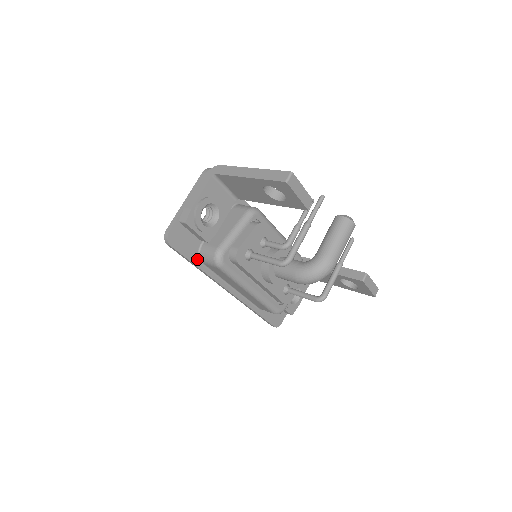
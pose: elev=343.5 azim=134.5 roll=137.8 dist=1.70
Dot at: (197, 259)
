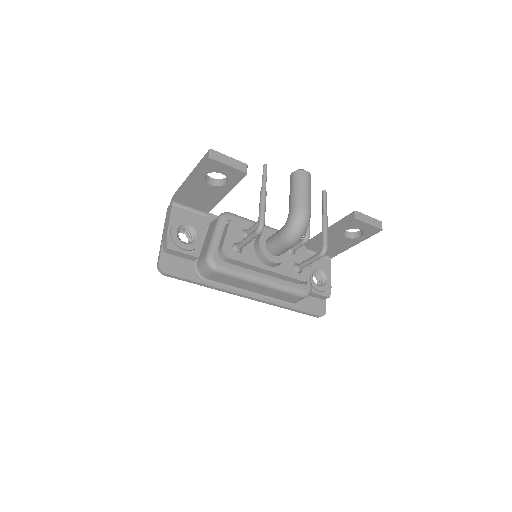
Dot at: (199, 277)
